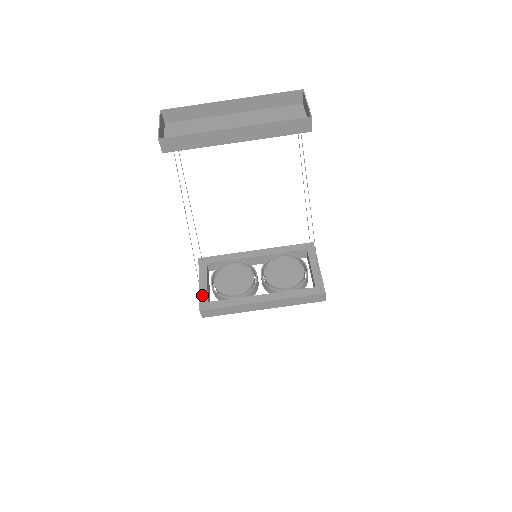
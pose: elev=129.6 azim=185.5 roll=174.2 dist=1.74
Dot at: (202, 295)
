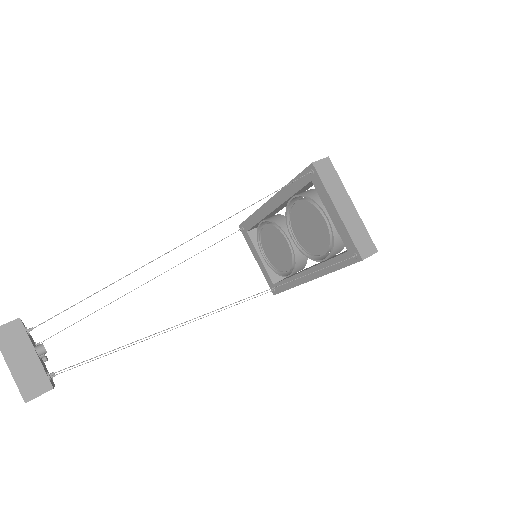
Dot at: (265, 276)
